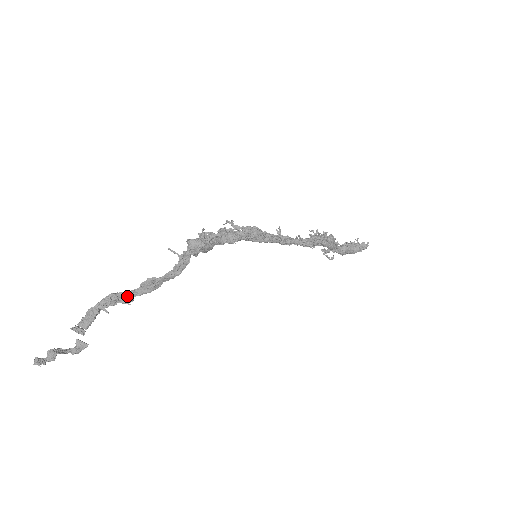
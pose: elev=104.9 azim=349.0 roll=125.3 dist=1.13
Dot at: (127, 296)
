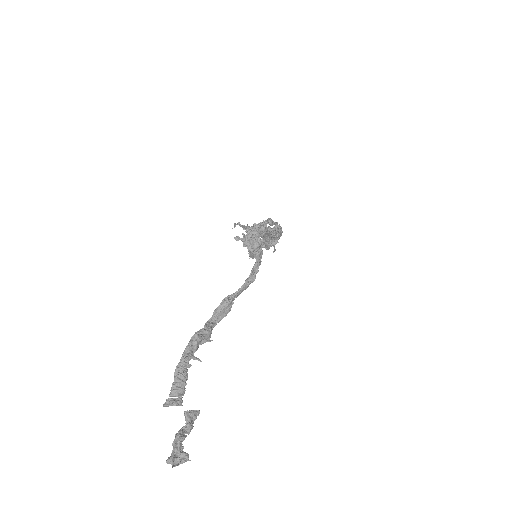
Dot at: (208, 331)
